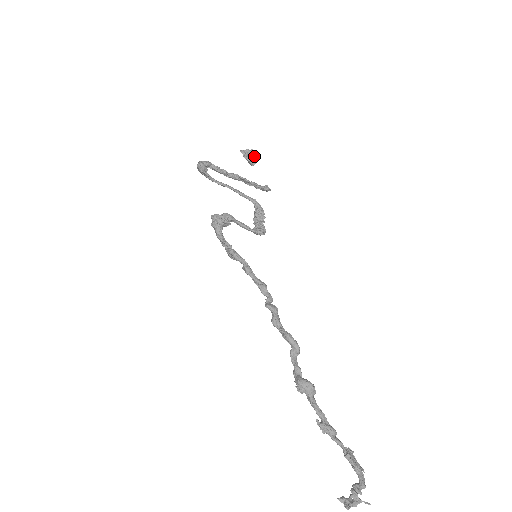
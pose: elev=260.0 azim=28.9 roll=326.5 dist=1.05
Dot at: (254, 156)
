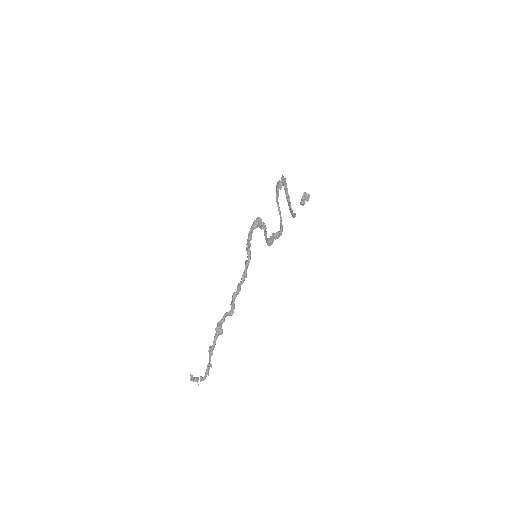
Dot at: (307, 200)
